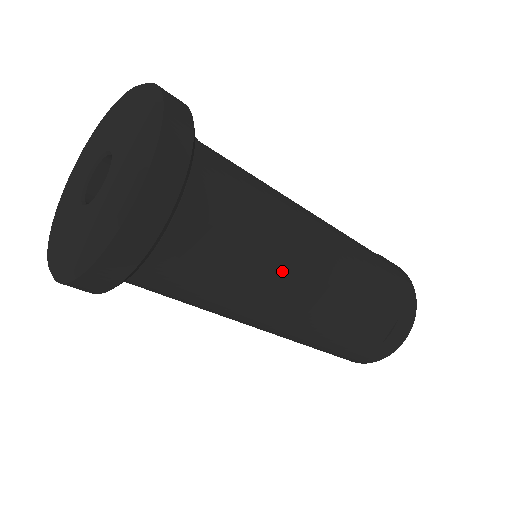
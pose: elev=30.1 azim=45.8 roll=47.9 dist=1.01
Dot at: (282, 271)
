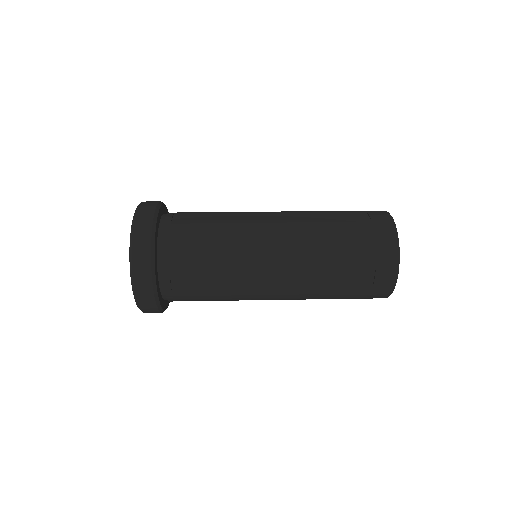
Dot at: (245, 275)
